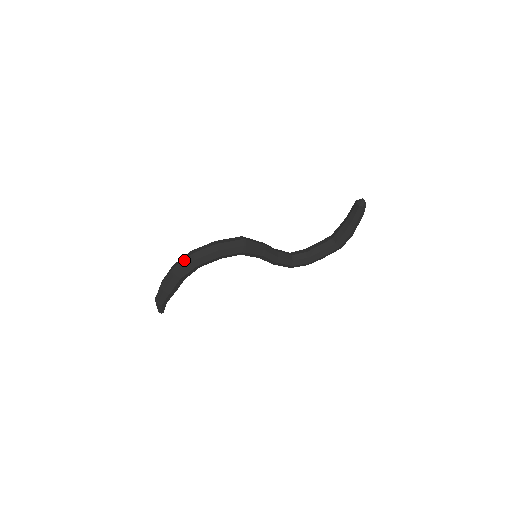
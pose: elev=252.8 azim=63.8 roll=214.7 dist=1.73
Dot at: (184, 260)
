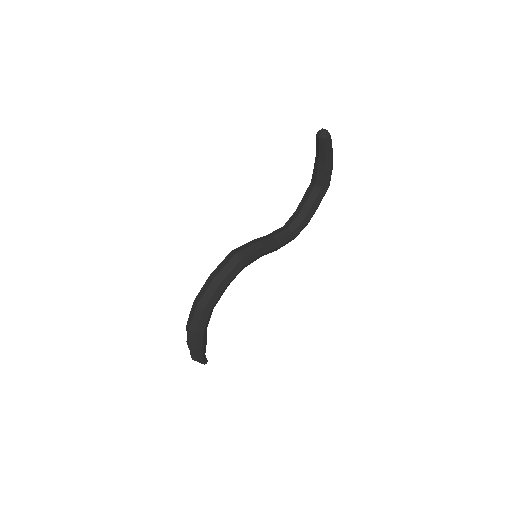
Dot at: (194, 314)
